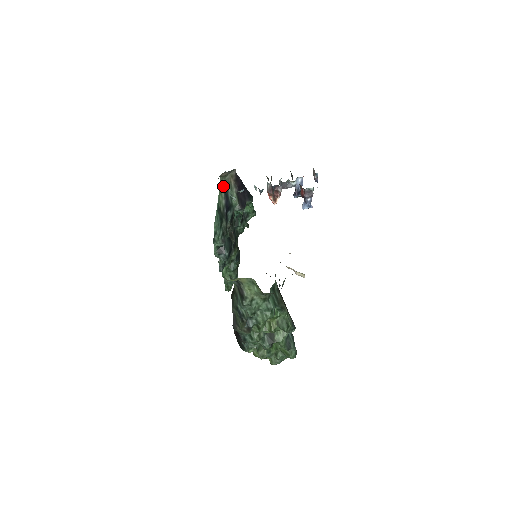
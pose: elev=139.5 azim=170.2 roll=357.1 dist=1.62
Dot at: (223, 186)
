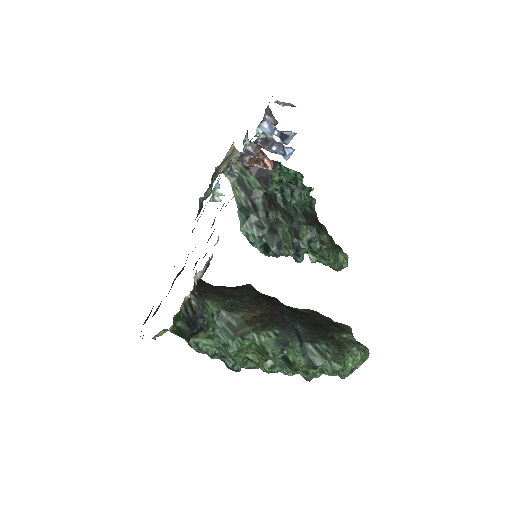
Dot at: (234, 178)
